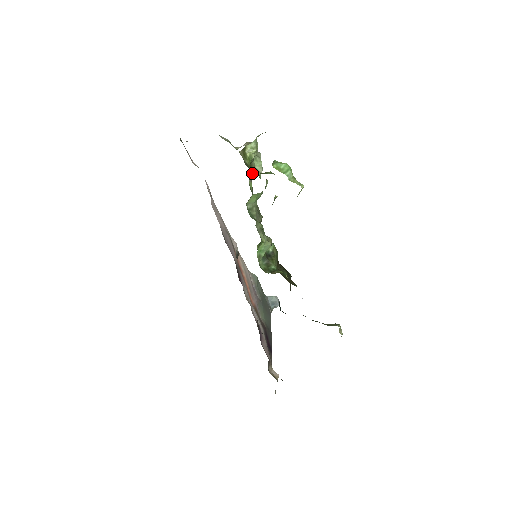
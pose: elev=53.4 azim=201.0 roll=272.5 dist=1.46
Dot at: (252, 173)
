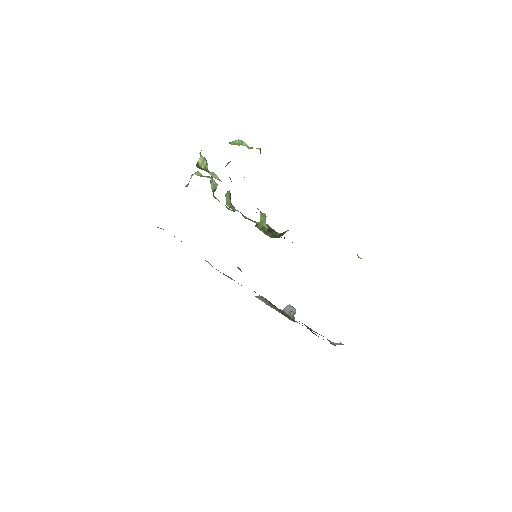
Dot at: (212, 189)
